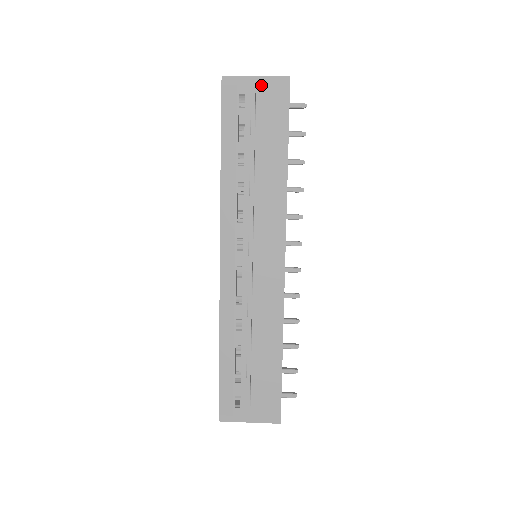
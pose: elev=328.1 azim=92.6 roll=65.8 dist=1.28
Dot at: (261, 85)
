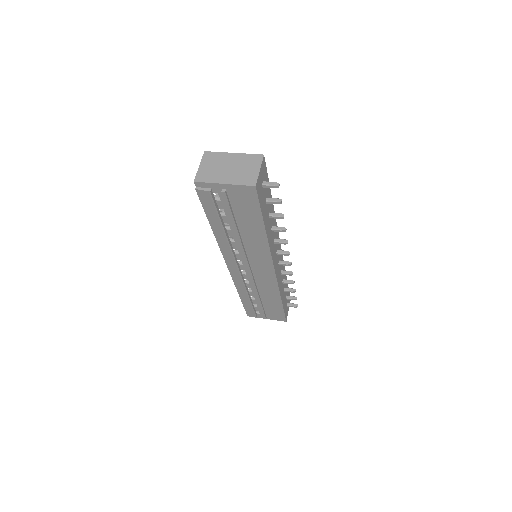
Dot at: (230, 189)
